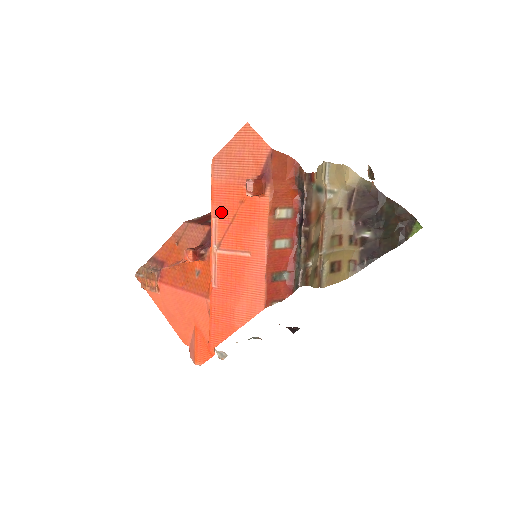
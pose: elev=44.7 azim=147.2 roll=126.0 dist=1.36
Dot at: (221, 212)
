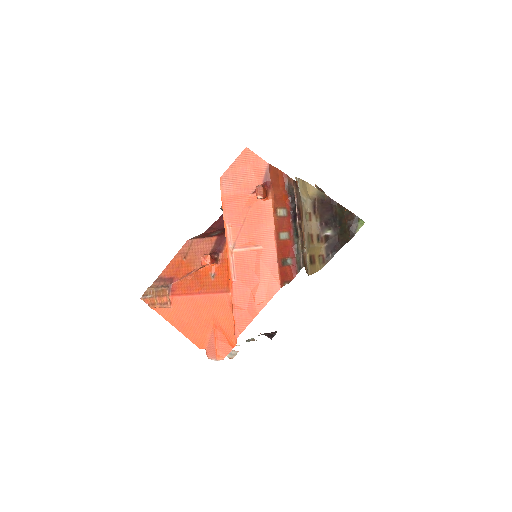
Dot at: (233, 218)
